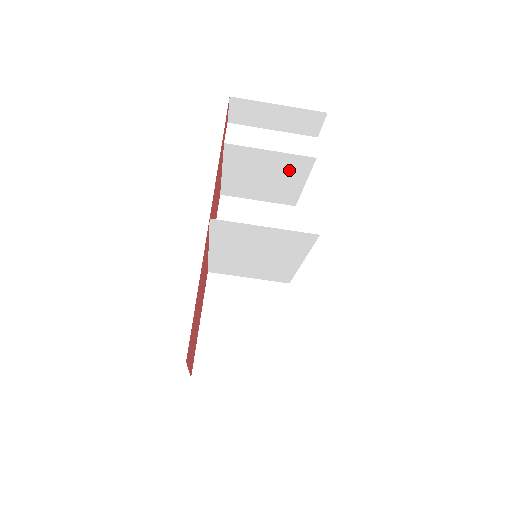
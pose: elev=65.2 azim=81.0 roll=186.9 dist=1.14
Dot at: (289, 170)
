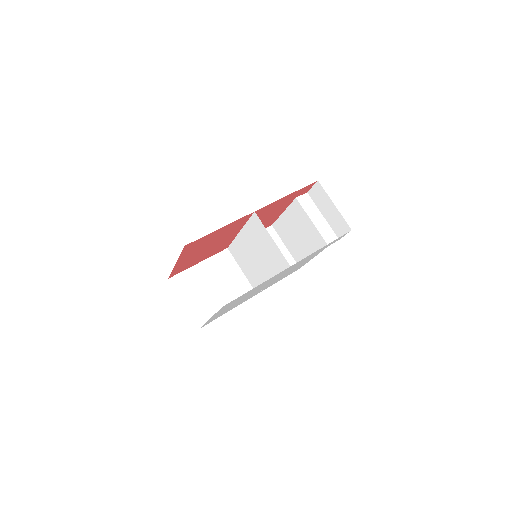
Dot at: (312, 241)
